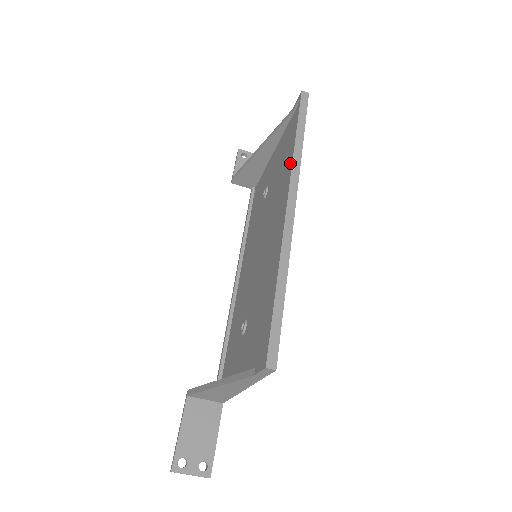
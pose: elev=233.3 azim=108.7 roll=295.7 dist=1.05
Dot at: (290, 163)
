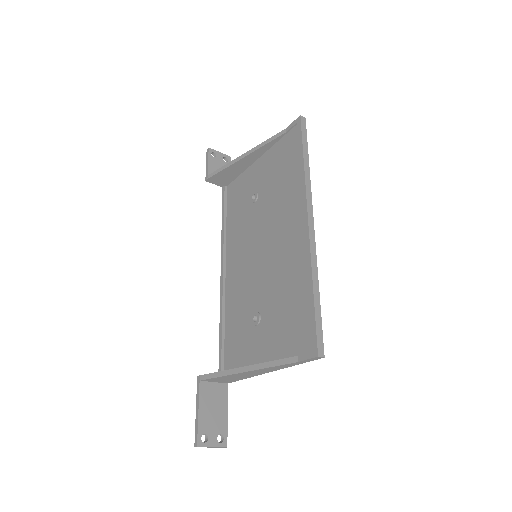
Dot at: (301, 182)
